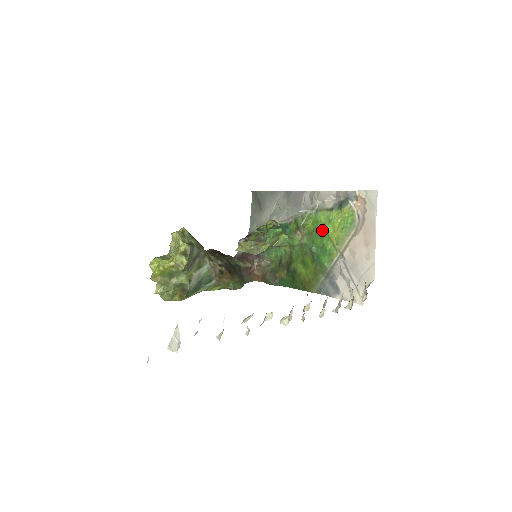
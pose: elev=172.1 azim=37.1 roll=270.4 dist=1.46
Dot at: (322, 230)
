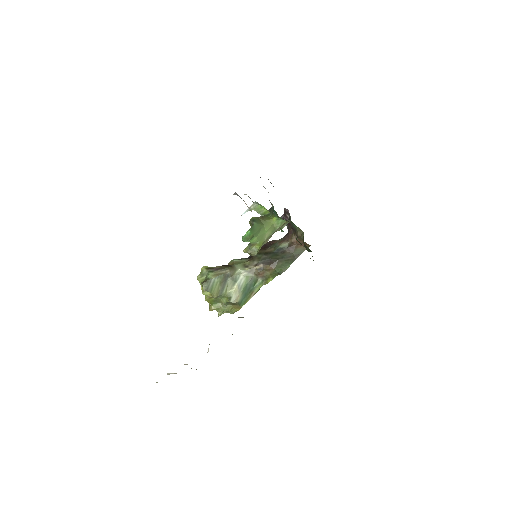
Dot at: occluded
